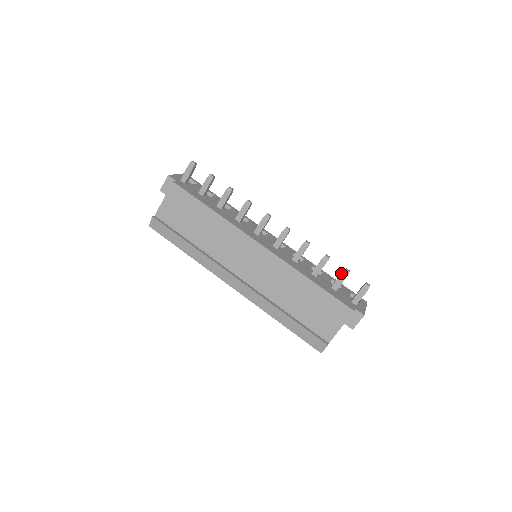
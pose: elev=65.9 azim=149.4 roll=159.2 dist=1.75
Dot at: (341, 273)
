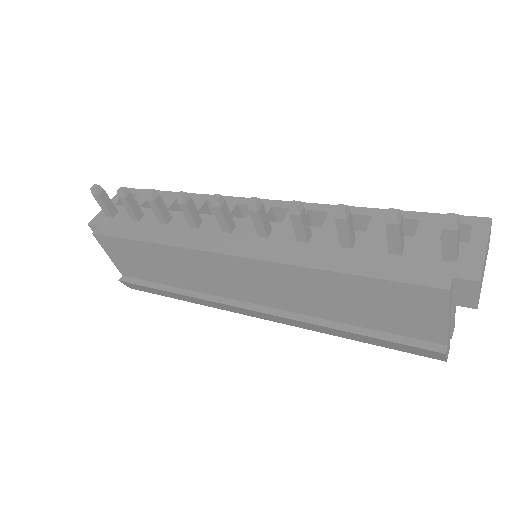
Dot at: occluded
